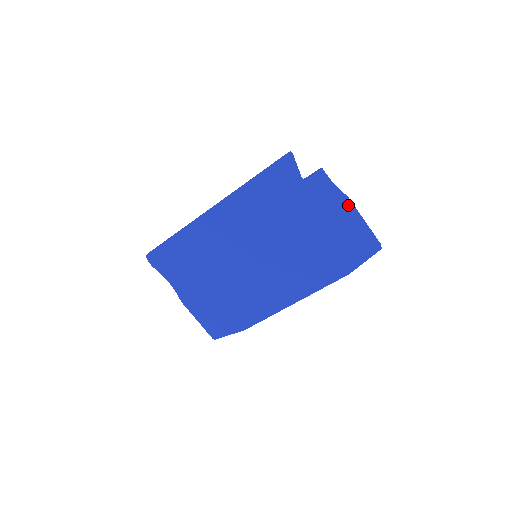
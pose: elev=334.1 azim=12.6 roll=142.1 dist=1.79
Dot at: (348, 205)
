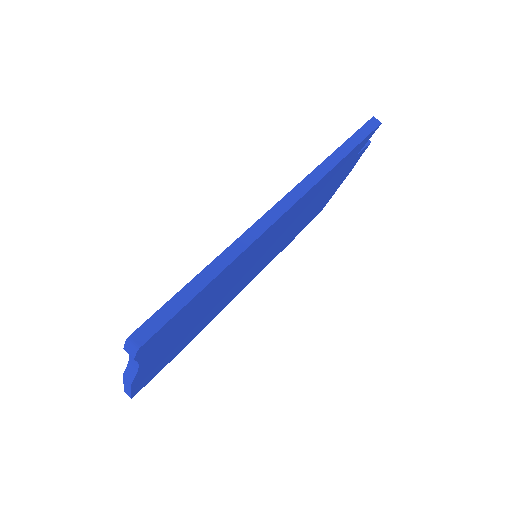
Dot at: (347, 175)
